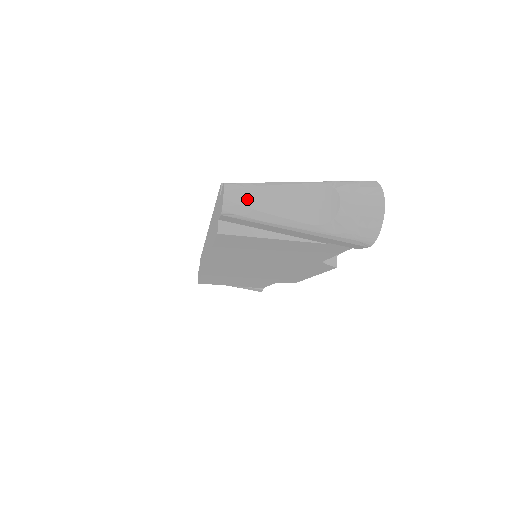
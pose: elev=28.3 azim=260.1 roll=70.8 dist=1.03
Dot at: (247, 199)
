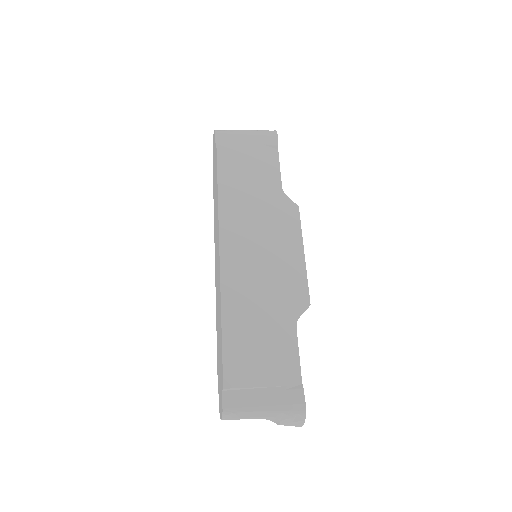
Dot at: (233, 419)
